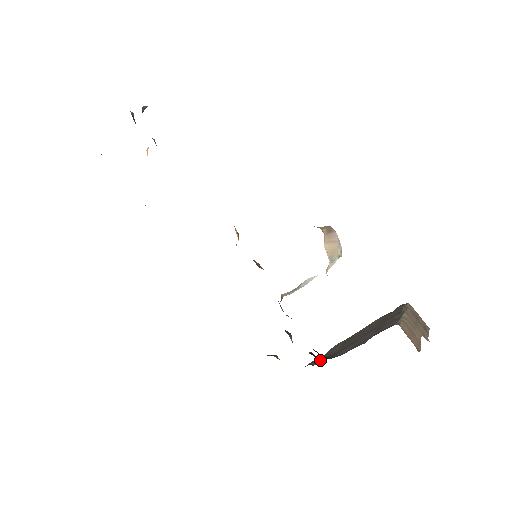
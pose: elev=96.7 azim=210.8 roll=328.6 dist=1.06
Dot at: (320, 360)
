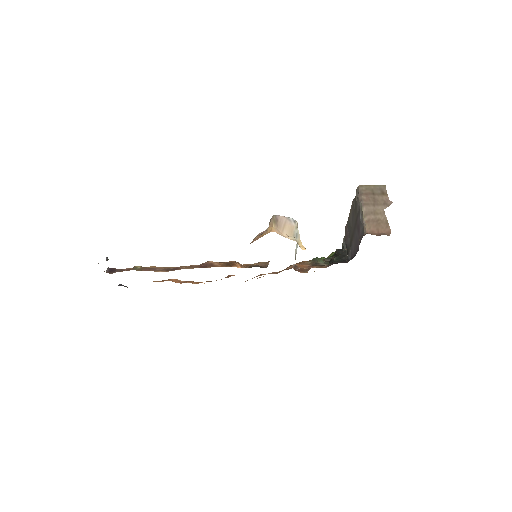
Dot at: (346, 244)
